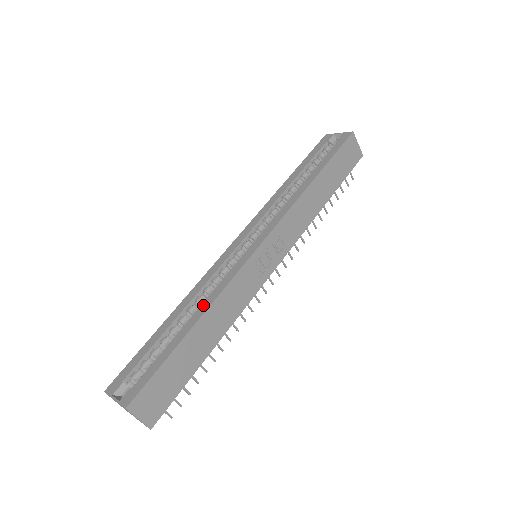
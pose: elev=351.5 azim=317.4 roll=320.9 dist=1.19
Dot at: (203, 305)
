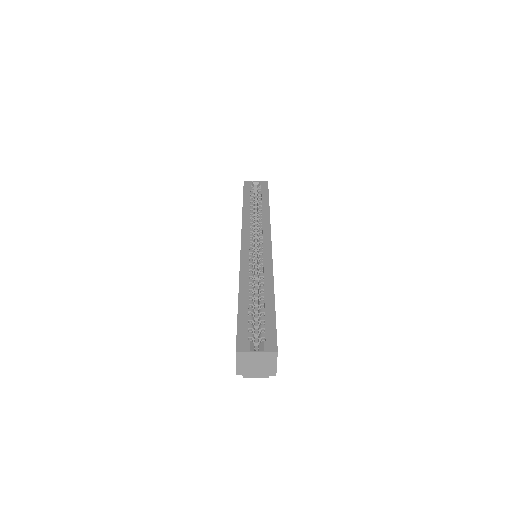
Dot at: (267, 282)
